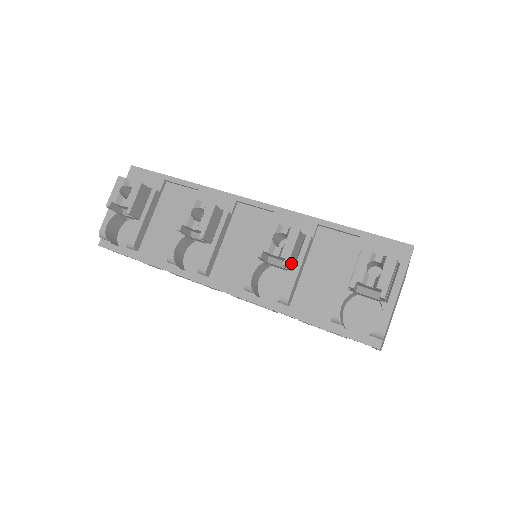
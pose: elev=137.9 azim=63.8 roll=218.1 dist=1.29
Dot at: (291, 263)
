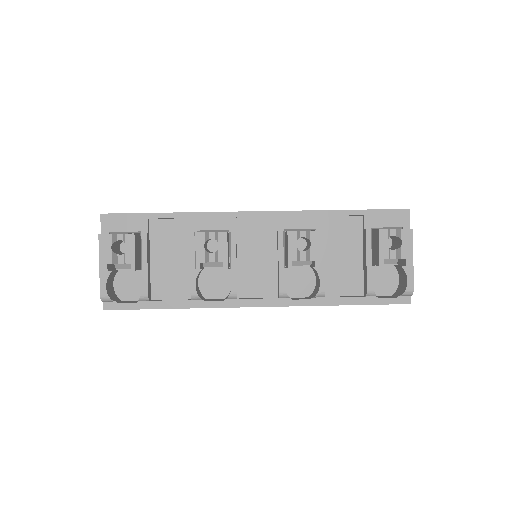
Dot at: occluded
